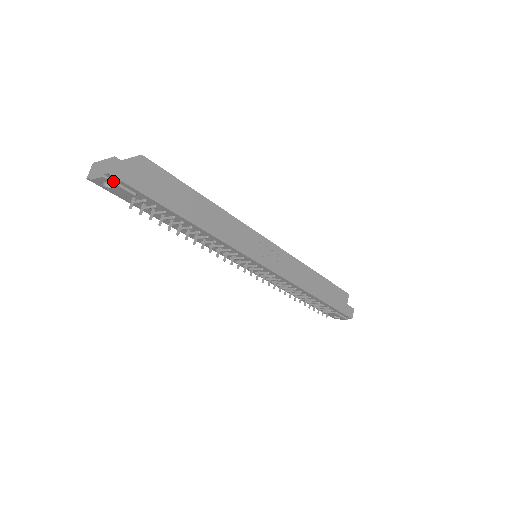
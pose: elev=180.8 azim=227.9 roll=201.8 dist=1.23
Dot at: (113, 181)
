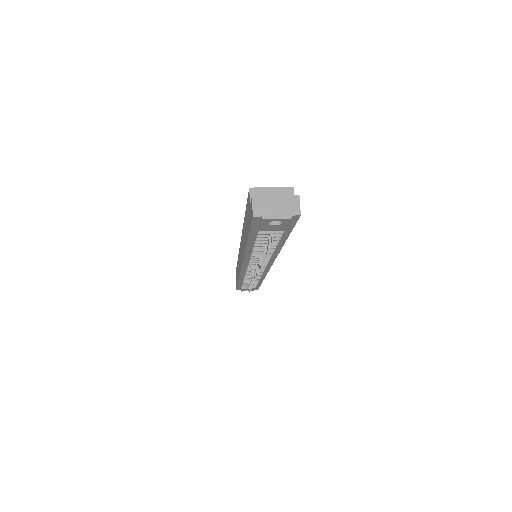
Dot at: (290, 220)
